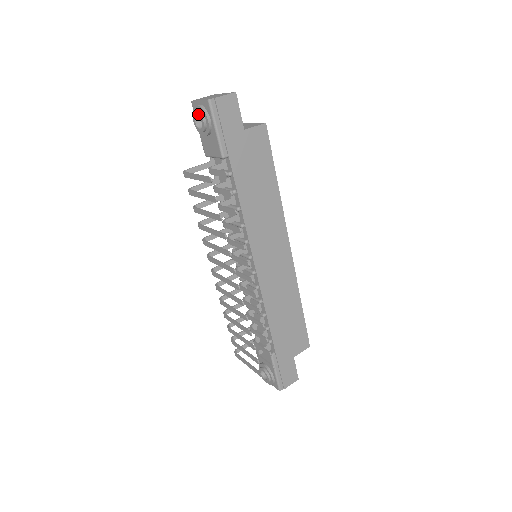
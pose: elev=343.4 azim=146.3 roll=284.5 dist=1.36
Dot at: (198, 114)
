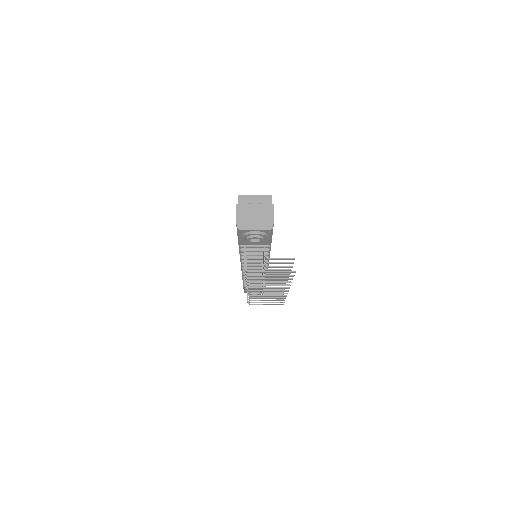
Dot at: occluded
